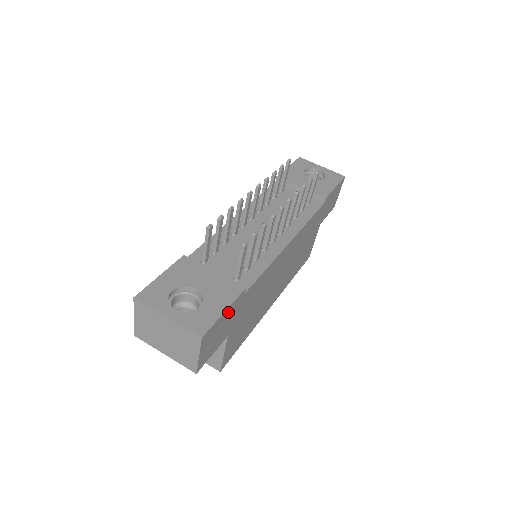
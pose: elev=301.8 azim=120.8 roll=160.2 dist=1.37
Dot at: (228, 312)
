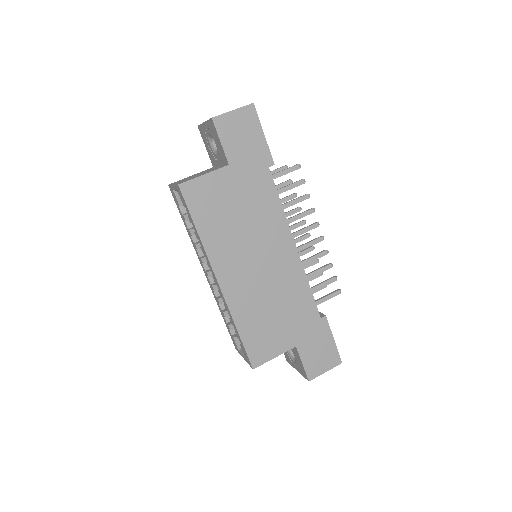
Dot at: (260, 143)
